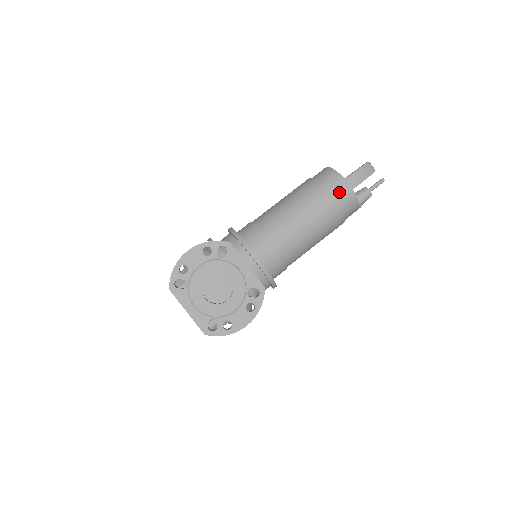
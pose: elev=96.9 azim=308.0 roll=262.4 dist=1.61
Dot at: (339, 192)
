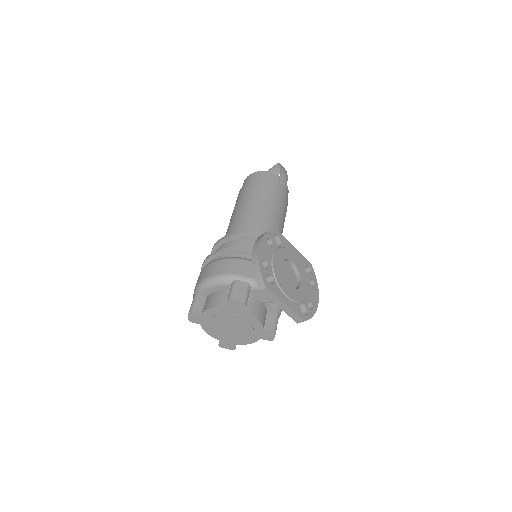
Dot at: (282, 186)
